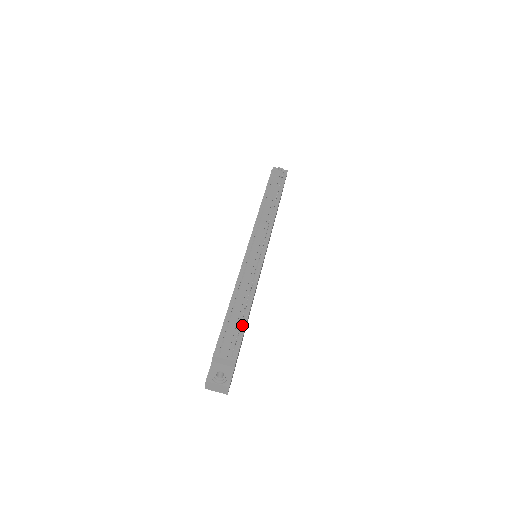
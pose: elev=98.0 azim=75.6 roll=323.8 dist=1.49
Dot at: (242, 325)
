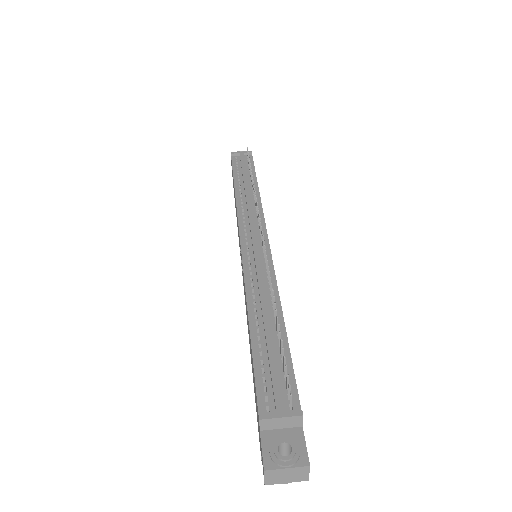
Dot at: (284, 352)
